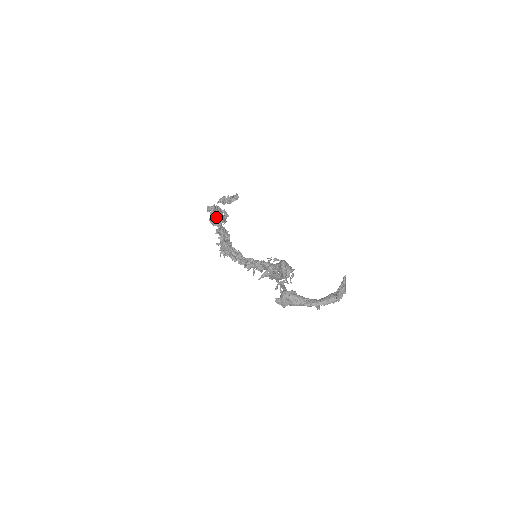
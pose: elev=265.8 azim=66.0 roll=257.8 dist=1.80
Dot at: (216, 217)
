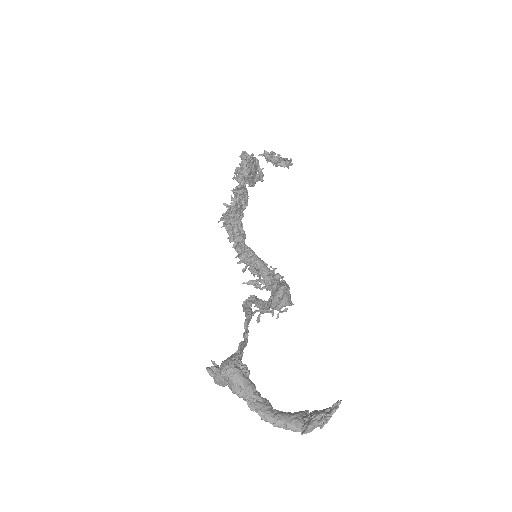
Dot at: (244, 171)
